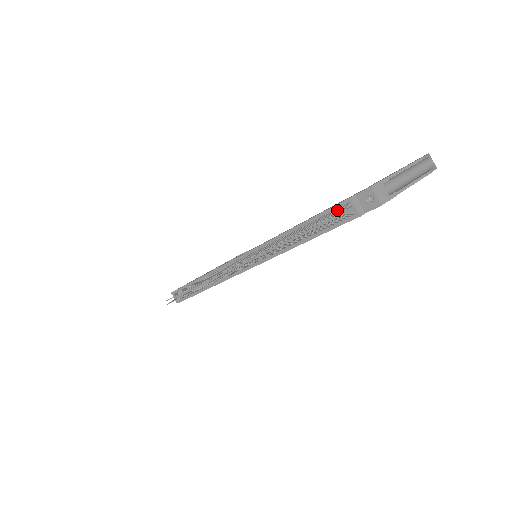
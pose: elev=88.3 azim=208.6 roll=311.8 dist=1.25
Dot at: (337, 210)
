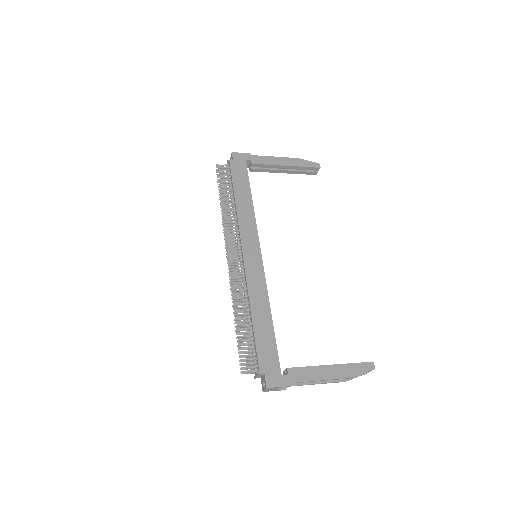
Dot at: (254, 362)
